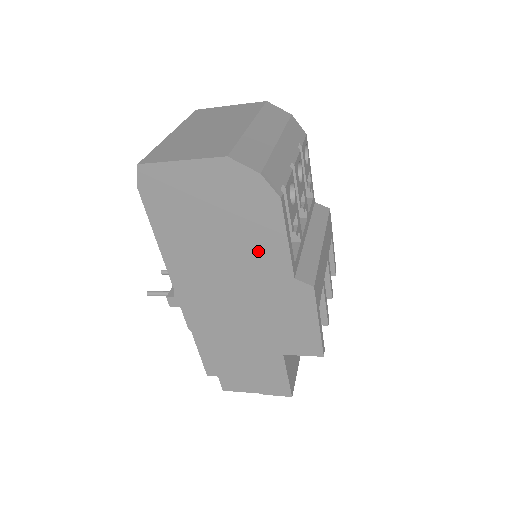
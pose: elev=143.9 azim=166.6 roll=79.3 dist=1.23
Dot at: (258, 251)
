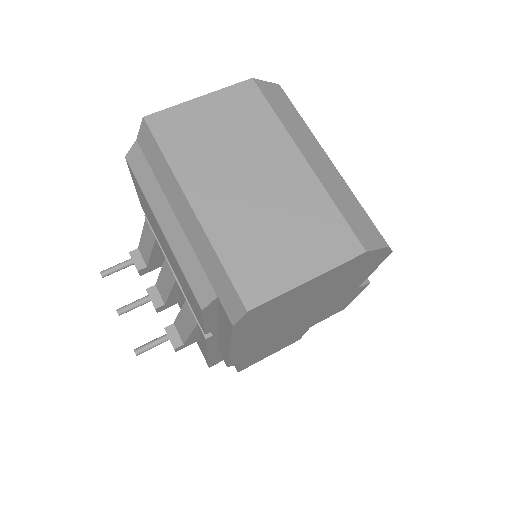
Dot at: (339, 291)
